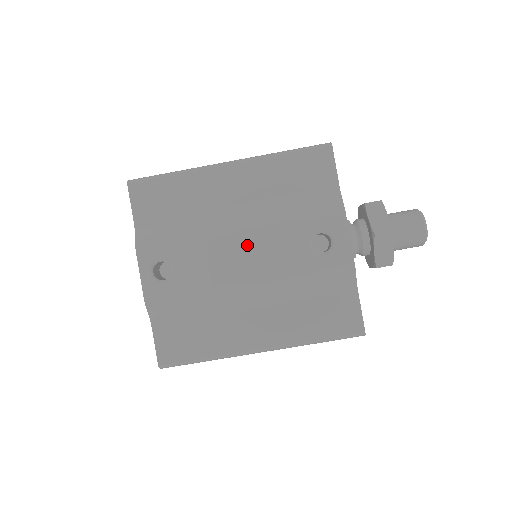
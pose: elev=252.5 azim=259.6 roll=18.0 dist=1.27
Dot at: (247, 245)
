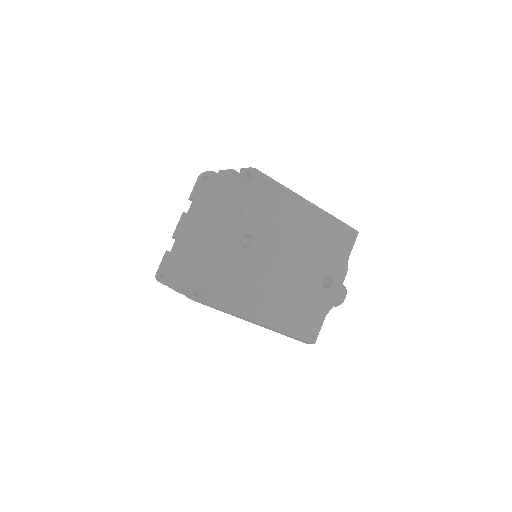
Dot at: (297, 259)
